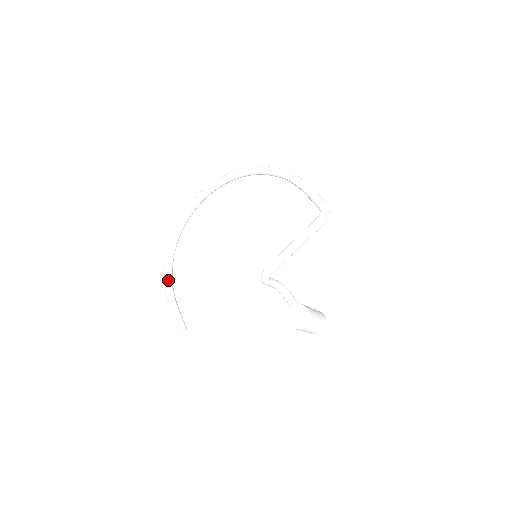
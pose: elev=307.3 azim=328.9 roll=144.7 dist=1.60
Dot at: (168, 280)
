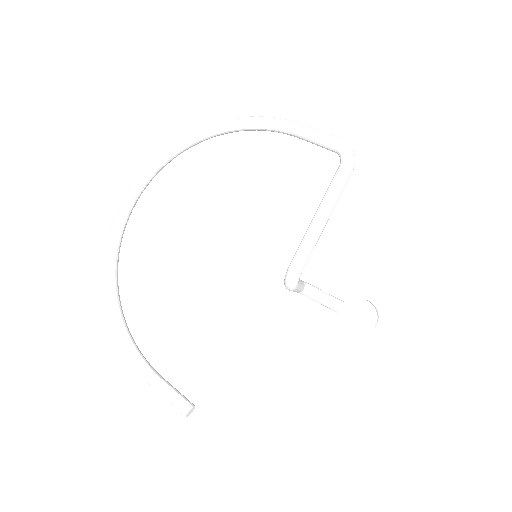
Dot at: (129, 345)
